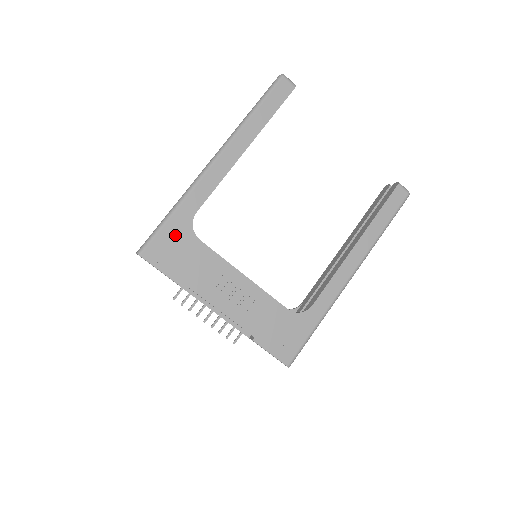
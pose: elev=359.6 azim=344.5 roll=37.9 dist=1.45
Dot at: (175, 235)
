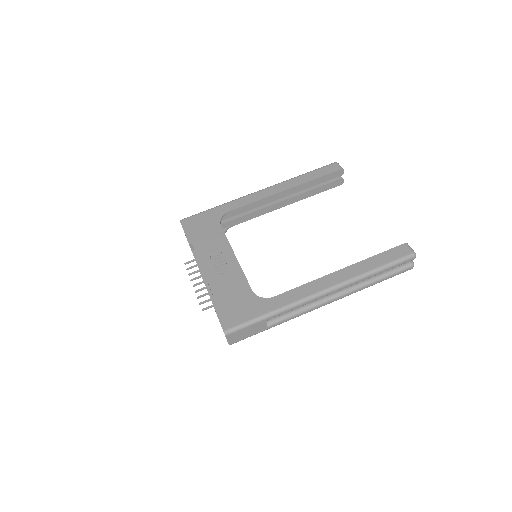
Dot at: (208, 218)
